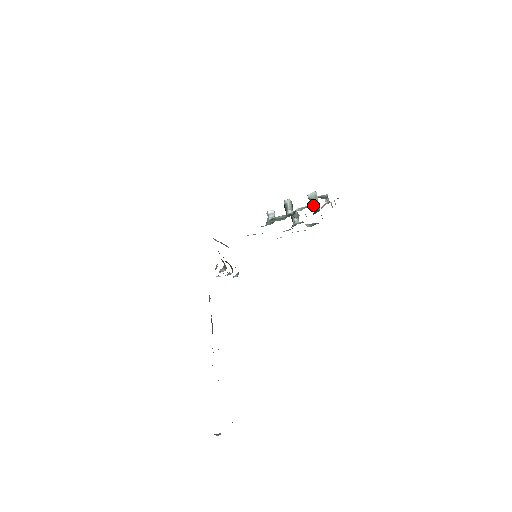
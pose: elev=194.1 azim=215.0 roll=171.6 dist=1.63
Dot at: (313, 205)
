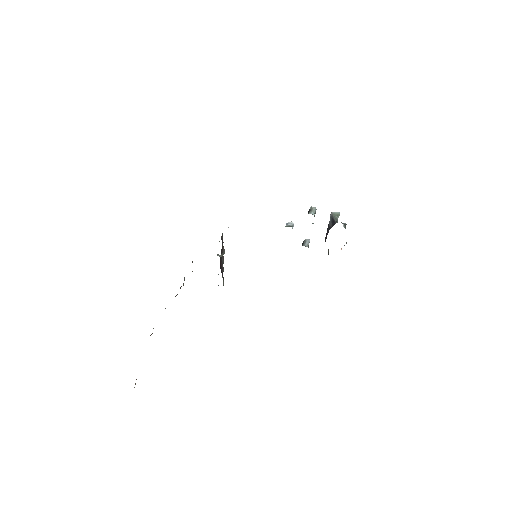
Dot at: (331, 226)
